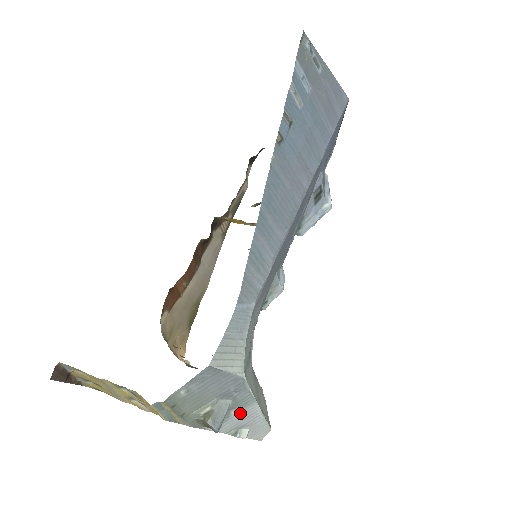
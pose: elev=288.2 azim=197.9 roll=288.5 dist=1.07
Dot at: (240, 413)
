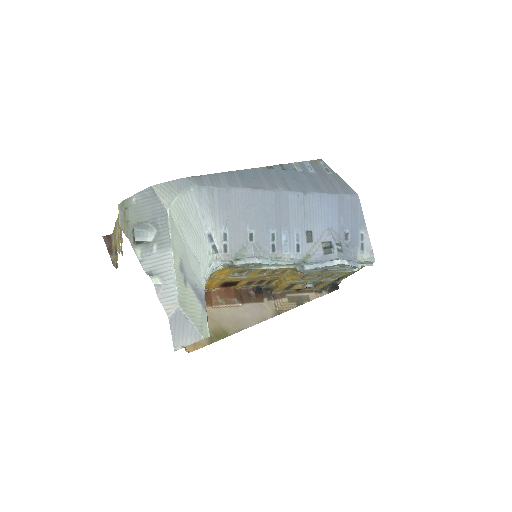
Dot at: (159, 254)
